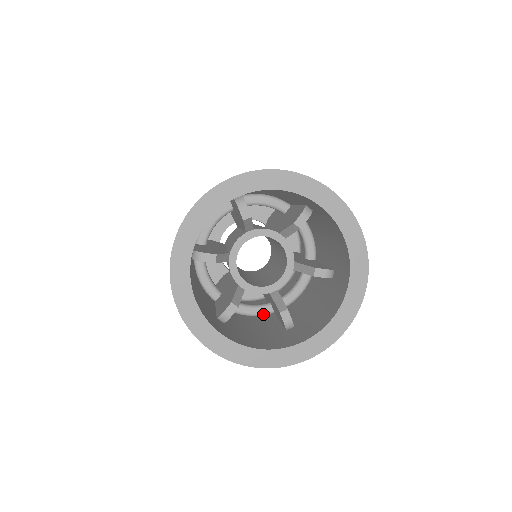
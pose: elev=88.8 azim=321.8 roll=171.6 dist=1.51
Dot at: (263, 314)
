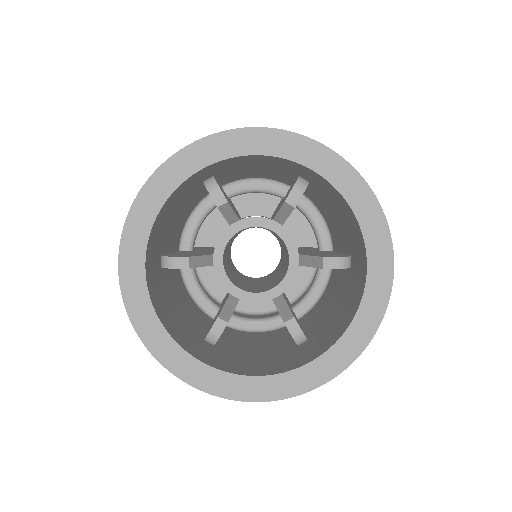
Dot at: (203, 309)
